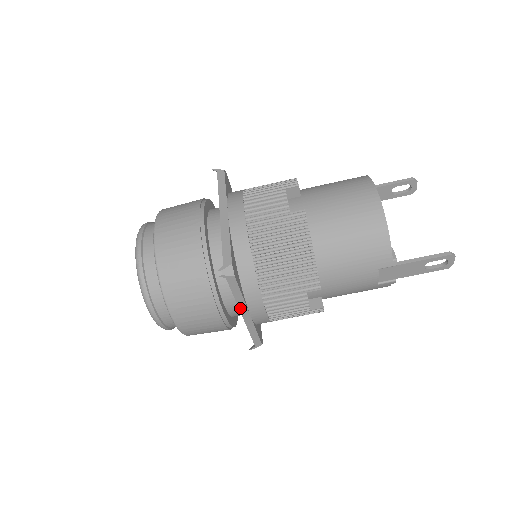
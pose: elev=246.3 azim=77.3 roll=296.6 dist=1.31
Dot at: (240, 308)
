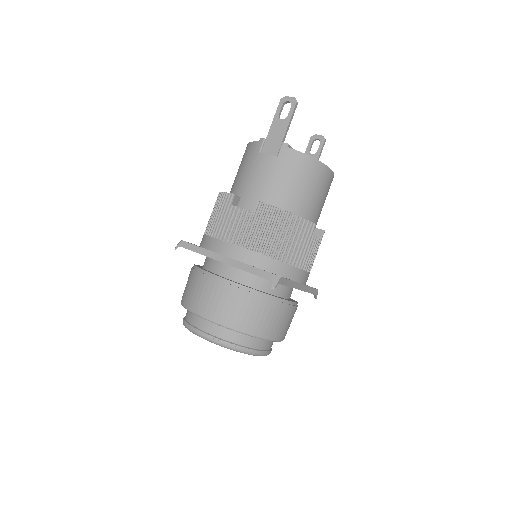
Dot at: (213, 258)
